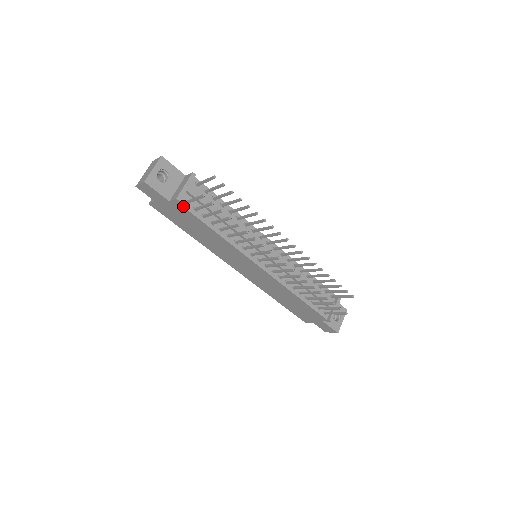
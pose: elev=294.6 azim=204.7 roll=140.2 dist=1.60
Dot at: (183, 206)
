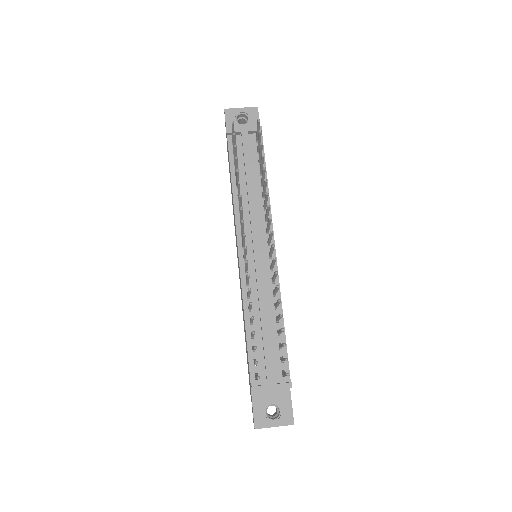
Dot at: (228, 142)
